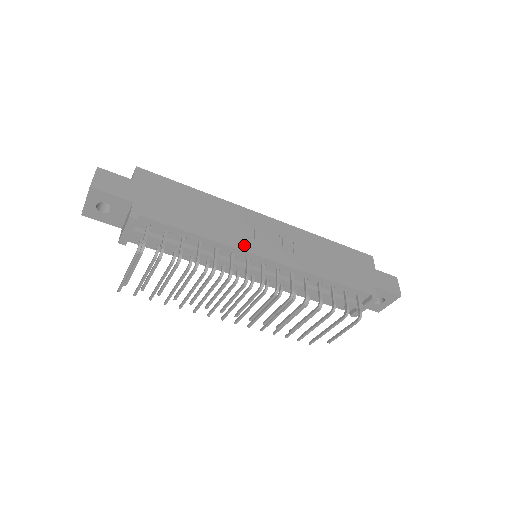
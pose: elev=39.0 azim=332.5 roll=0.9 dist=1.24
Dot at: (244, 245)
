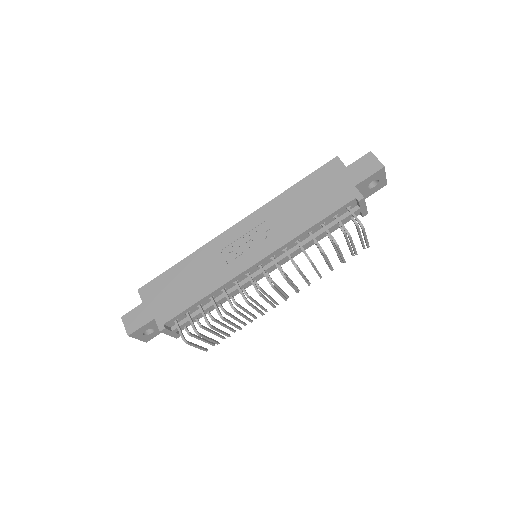
Dot at: (236, 270)
